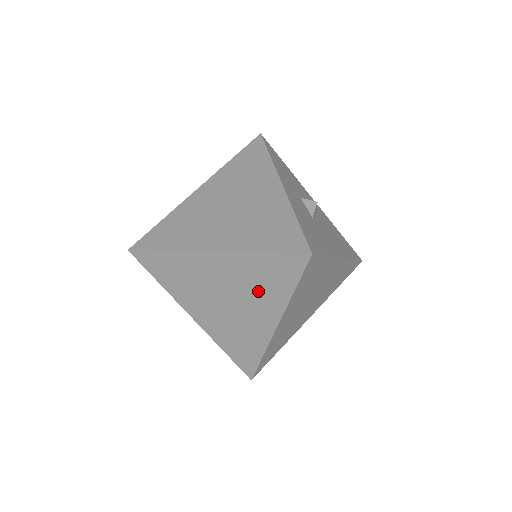
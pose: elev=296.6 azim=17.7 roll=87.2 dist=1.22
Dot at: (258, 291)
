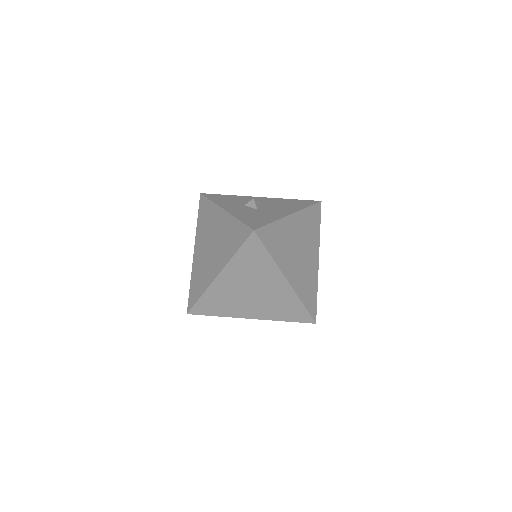
Dot at: (258, 273)
